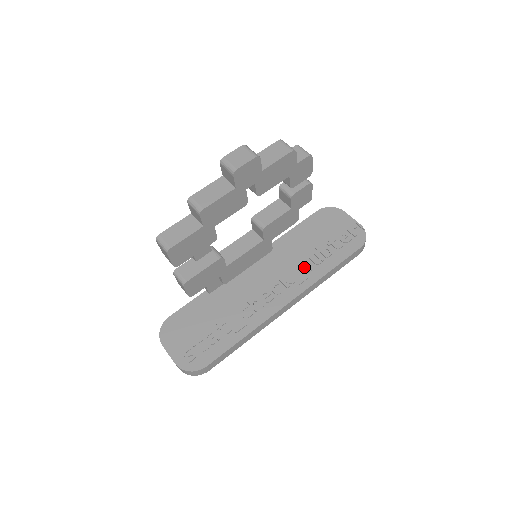
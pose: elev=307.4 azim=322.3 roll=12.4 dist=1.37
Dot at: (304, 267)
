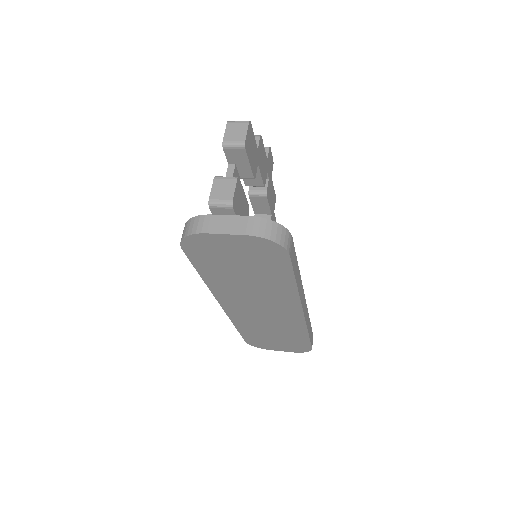
Dot at: occluded
